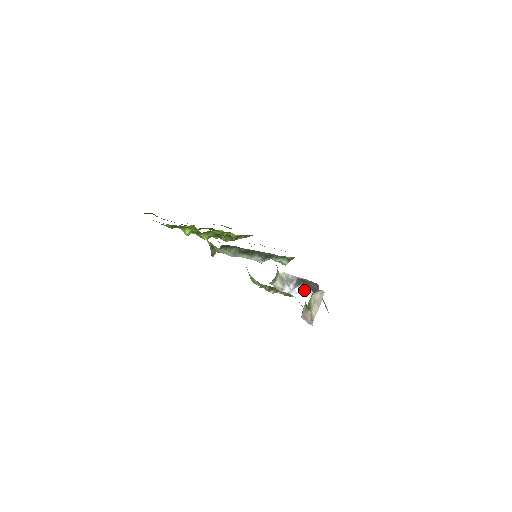
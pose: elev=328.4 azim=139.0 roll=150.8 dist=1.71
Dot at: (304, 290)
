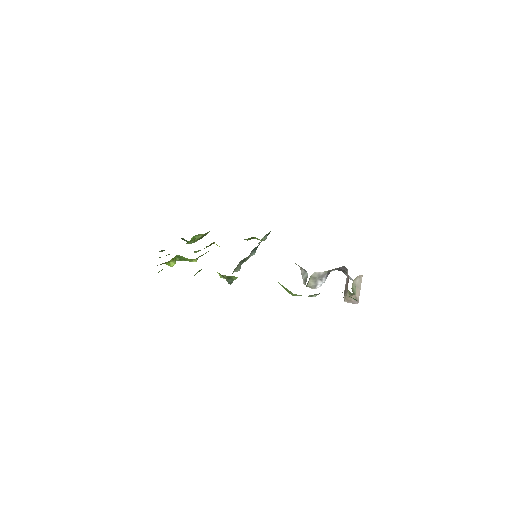
Dot at: occluded
